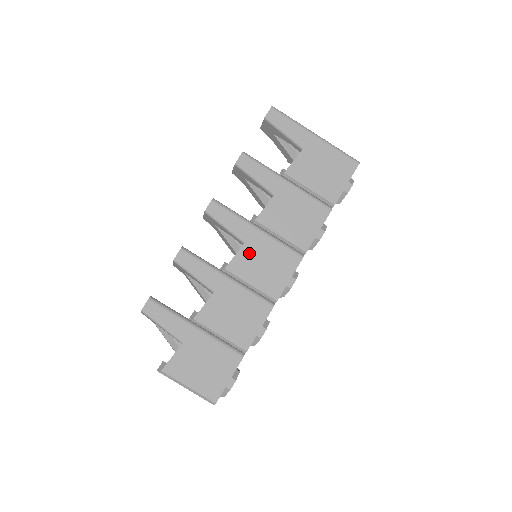
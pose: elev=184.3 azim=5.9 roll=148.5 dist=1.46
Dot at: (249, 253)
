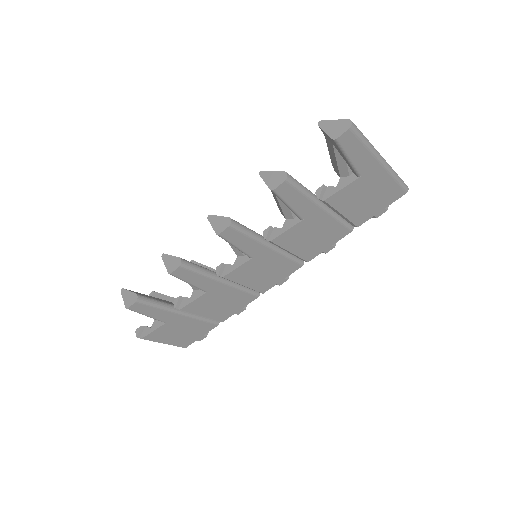
Dot at: (252, 266)
